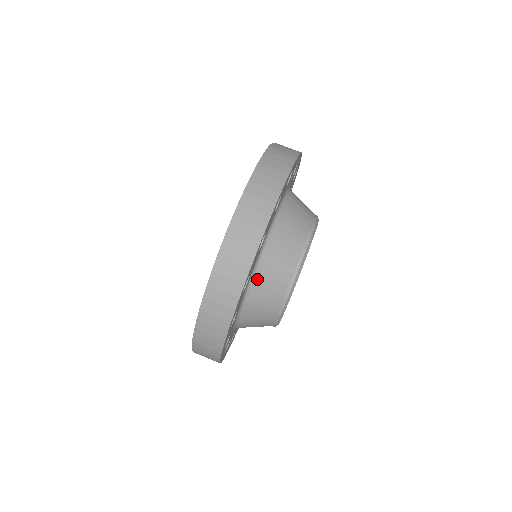
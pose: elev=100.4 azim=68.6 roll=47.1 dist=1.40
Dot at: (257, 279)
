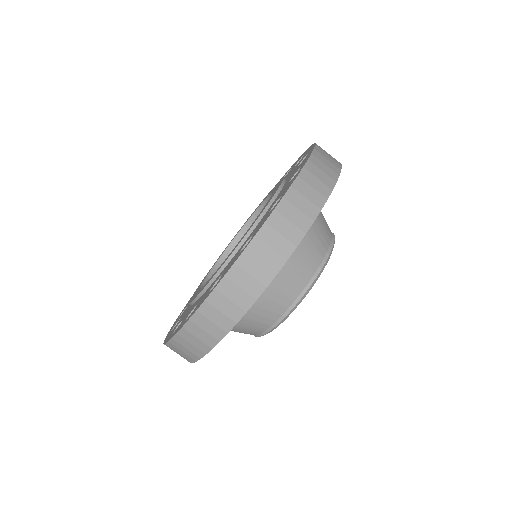
Dot at: occluded
